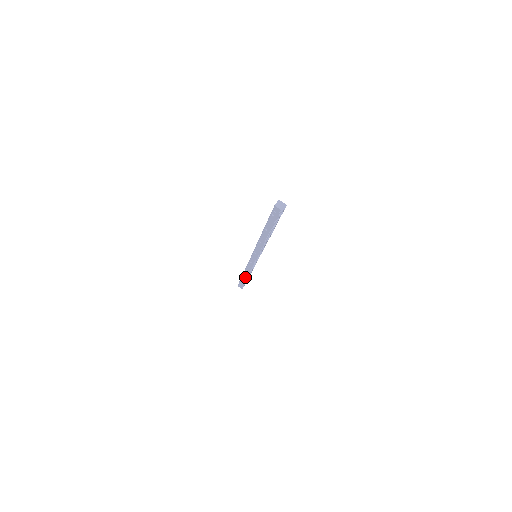
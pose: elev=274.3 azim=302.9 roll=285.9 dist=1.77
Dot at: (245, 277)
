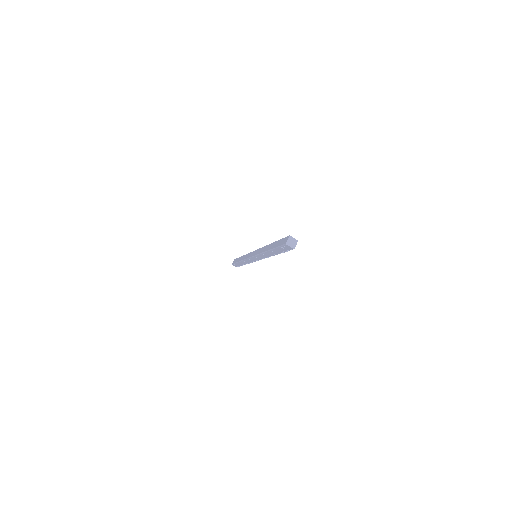
Dot at: (241, 263)
